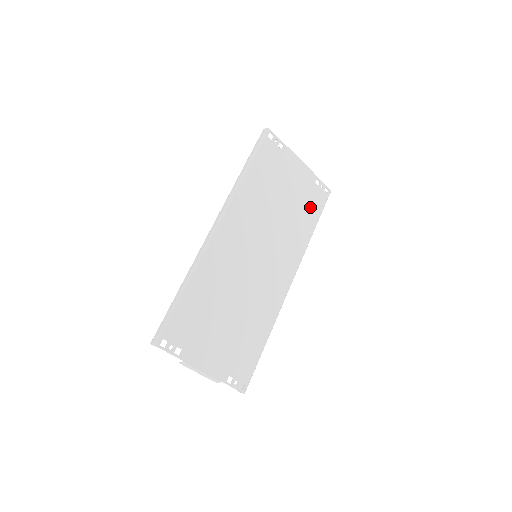
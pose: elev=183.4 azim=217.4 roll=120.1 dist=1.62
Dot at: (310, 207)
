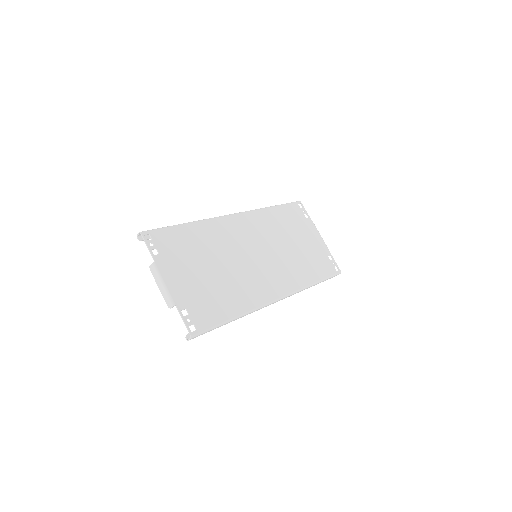
Dot at: (318, 266)
